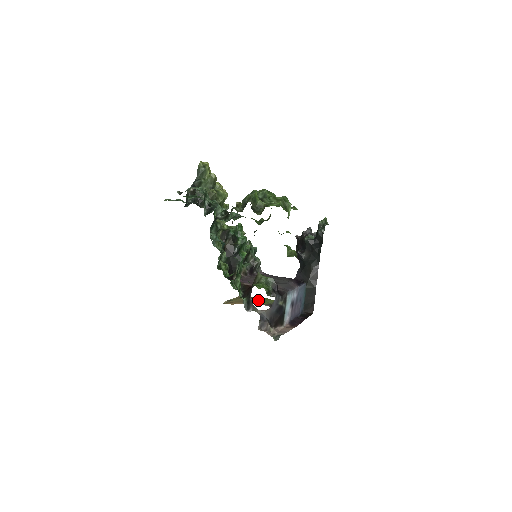
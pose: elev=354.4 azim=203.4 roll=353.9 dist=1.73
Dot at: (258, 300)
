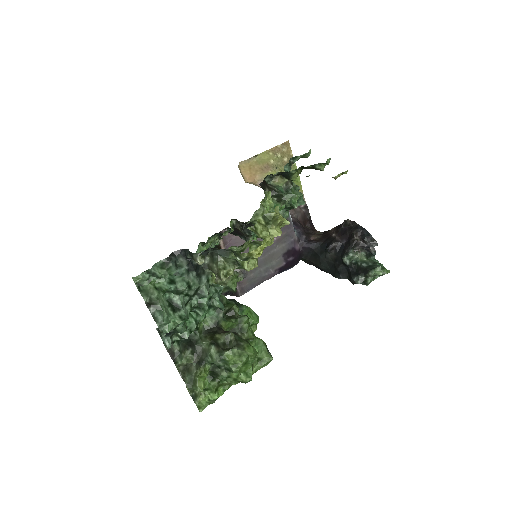
Dot at: occluded
